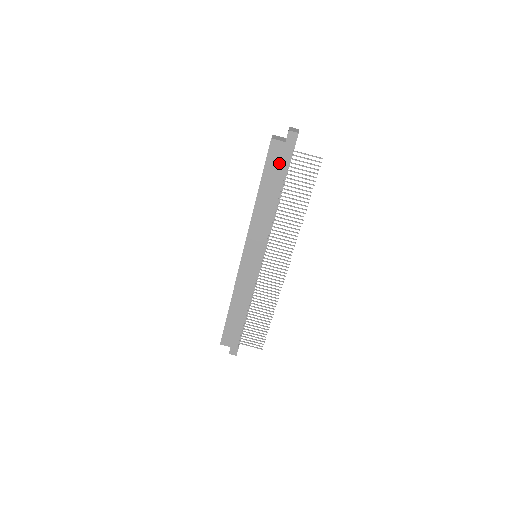
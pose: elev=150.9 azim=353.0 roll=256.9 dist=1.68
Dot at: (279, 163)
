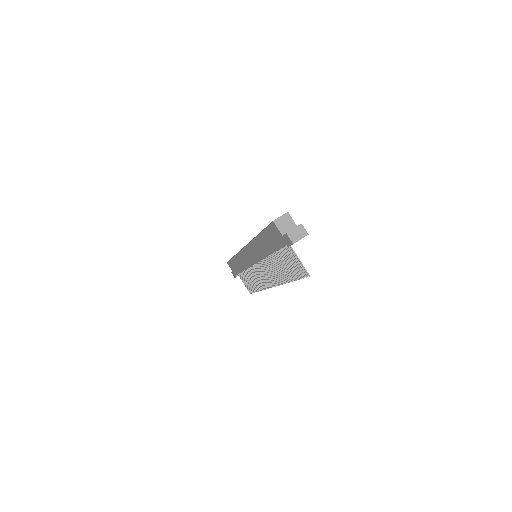
Dot at: (275, 240)
